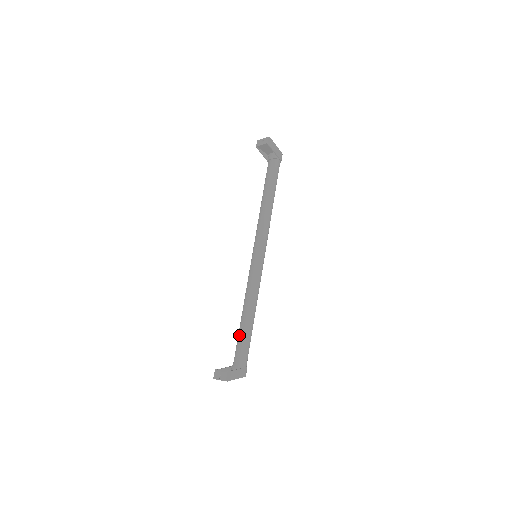
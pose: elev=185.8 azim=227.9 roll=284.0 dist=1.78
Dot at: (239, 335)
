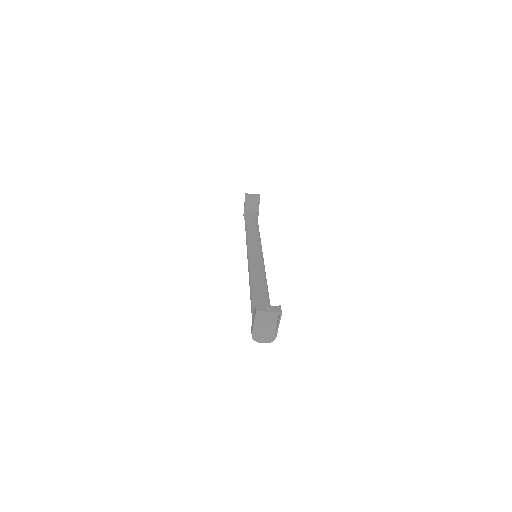
Dot at: (257, 300)
